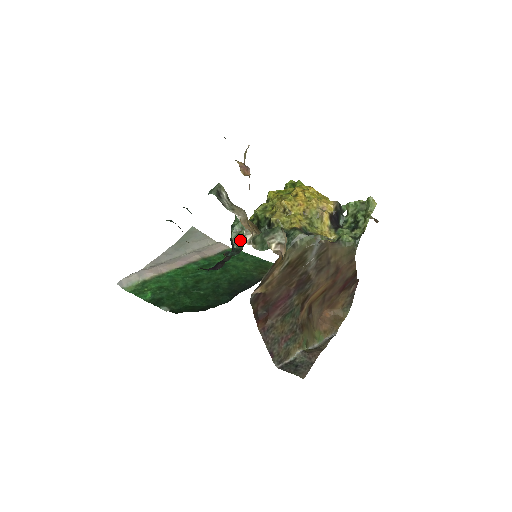
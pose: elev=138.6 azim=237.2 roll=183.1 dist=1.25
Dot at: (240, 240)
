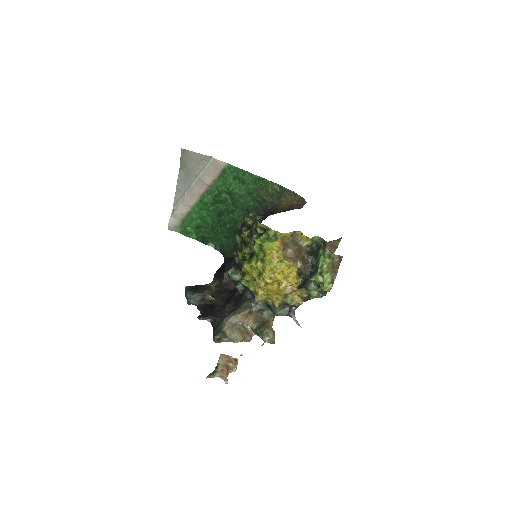
Dot at: occluded
